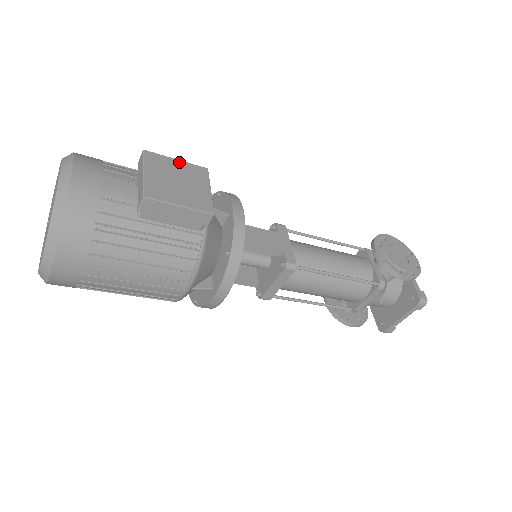
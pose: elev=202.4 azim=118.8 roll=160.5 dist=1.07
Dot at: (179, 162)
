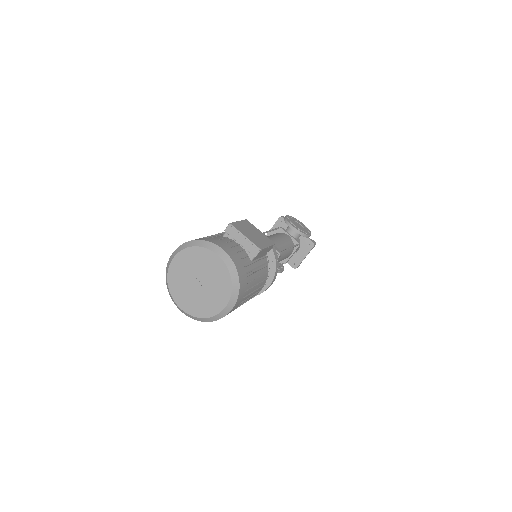
Dot at: (241, 222)
